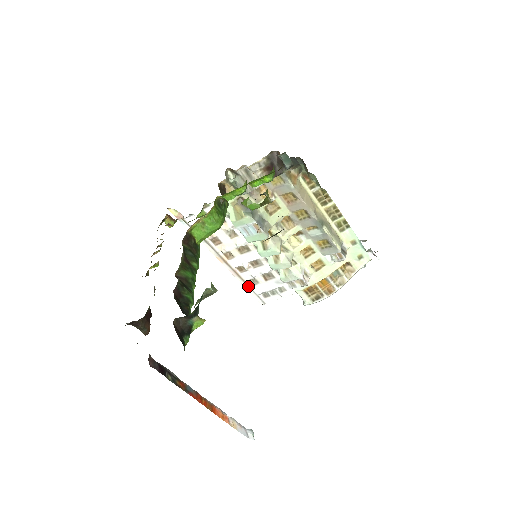
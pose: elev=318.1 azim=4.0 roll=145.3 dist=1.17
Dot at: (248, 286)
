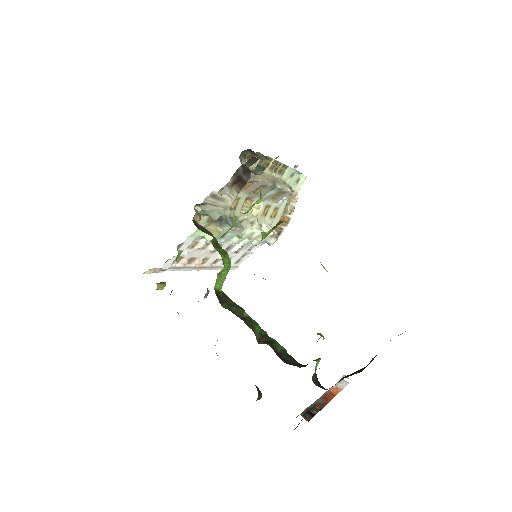
Dot at: (223, 267)
